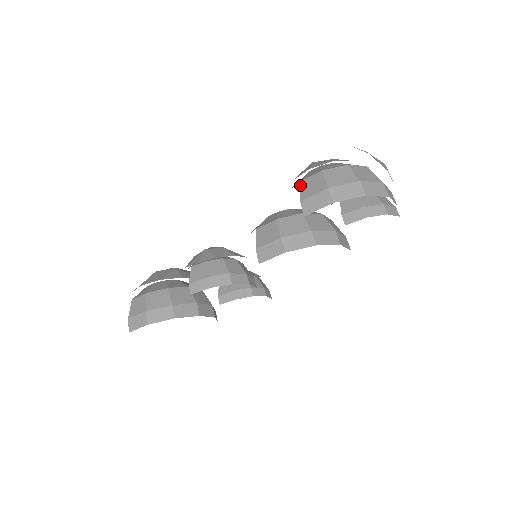
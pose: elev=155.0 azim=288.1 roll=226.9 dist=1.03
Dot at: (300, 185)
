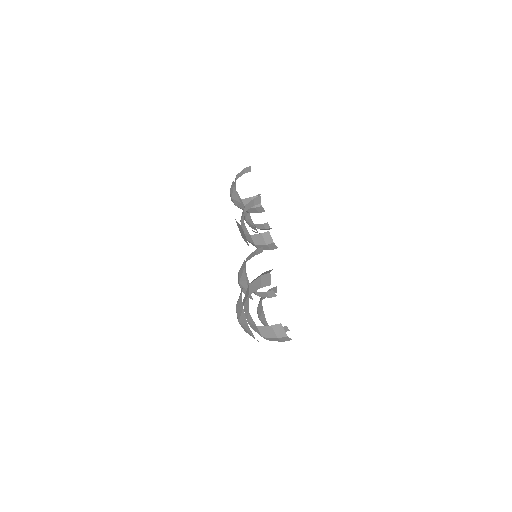
Dot at: occluded
